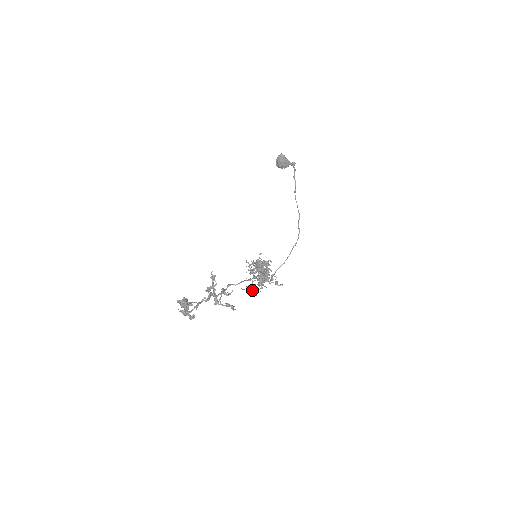
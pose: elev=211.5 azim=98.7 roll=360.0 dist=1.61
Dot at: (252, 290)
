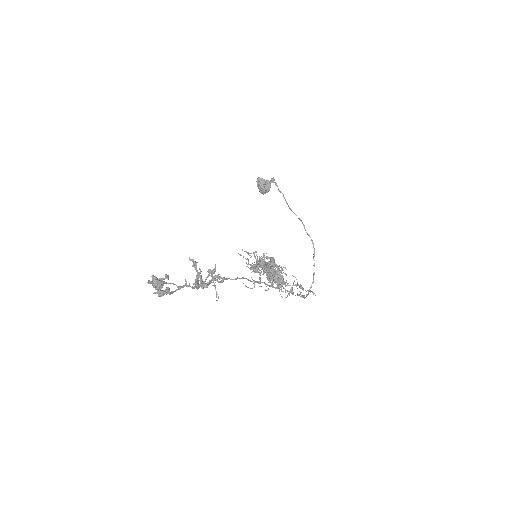
Dot at: occluded
